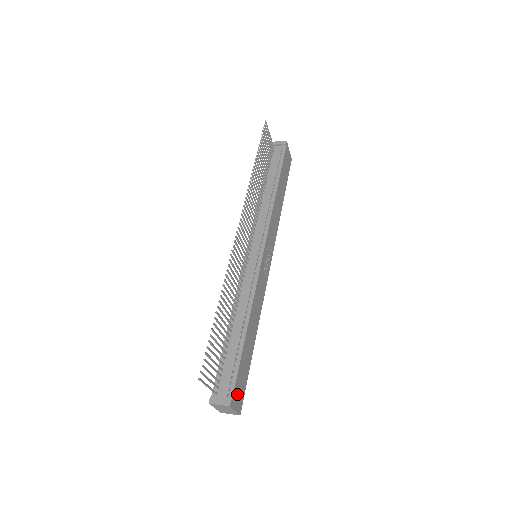
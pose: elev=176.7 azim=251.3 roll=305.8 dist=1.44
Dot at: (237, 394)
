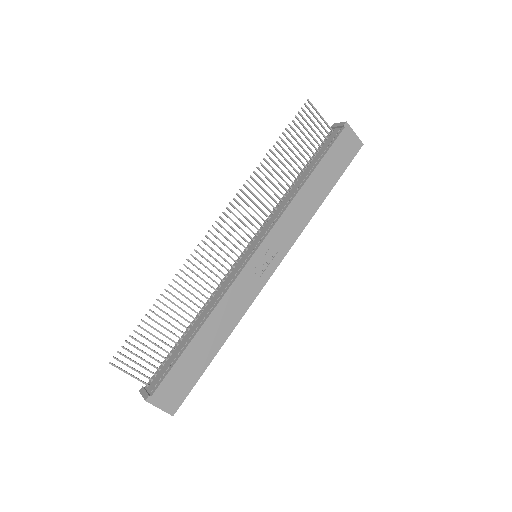
Dot at: (166, 393)
